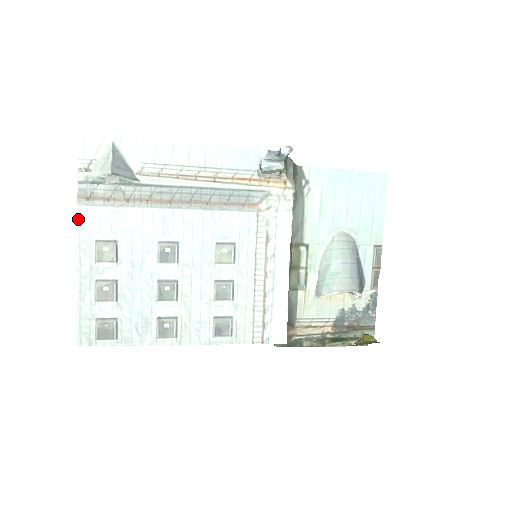
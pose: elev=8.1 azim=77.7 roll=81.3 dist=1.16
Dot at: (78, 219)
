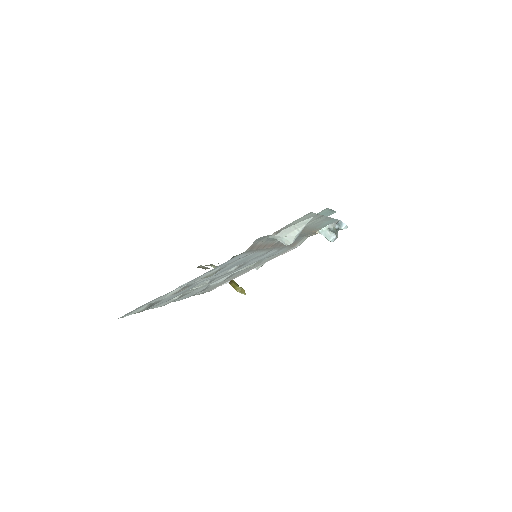
Dot at: (229, 260)
